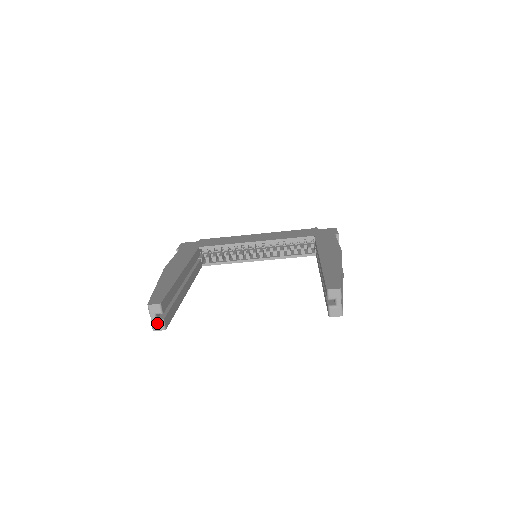
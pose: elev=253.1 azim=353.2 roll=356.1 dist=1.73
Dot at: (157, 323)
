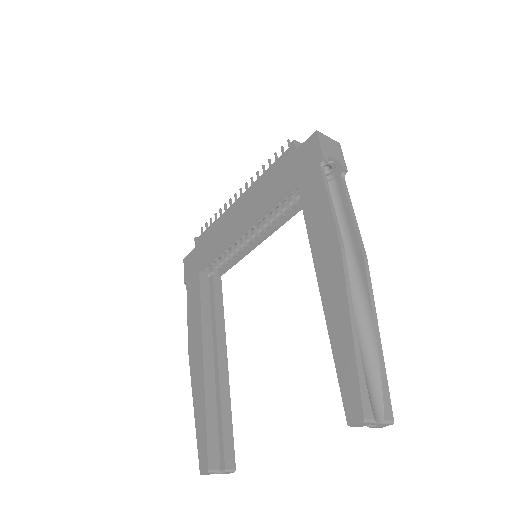
Dot at: (223, 473)
